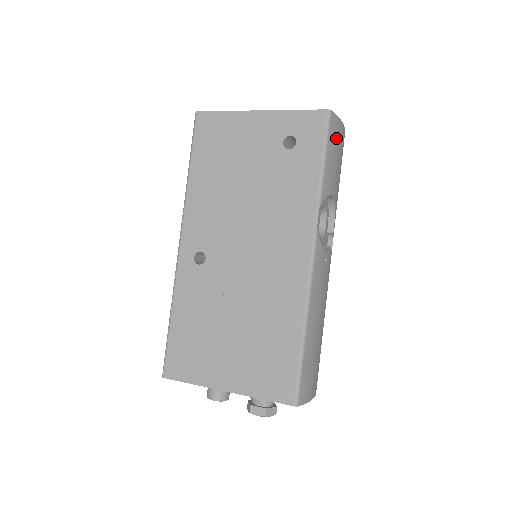
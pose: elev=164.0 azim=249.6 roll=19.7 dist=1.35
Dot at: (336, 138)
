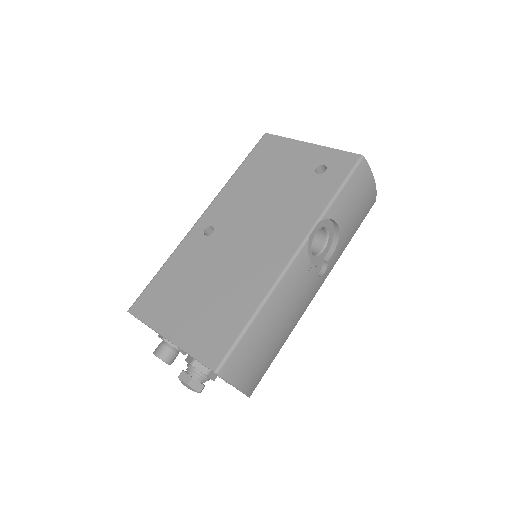
Dot at: (361, 182)
